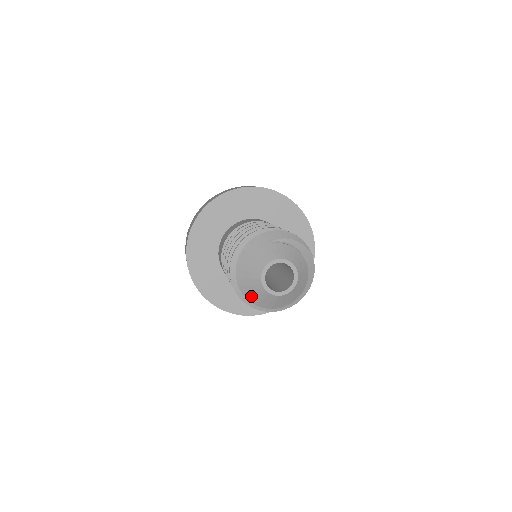
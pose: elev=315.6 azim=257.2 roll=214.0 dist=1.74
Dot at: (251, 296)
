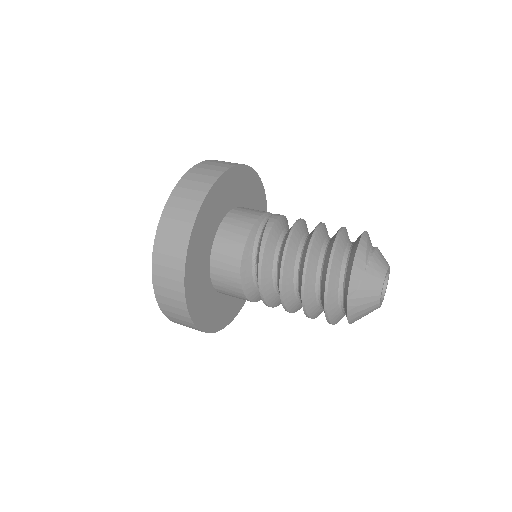
Dot at: (360, 318)
